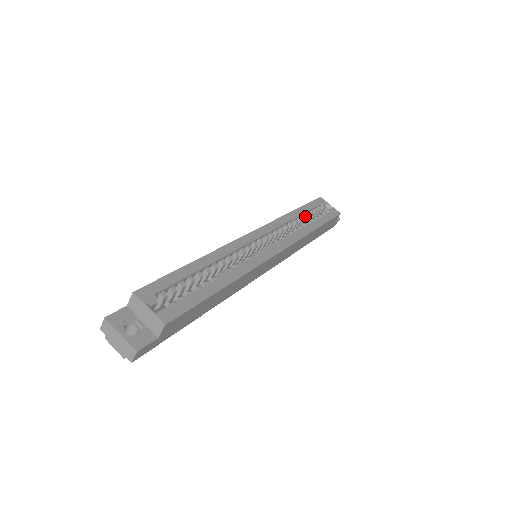
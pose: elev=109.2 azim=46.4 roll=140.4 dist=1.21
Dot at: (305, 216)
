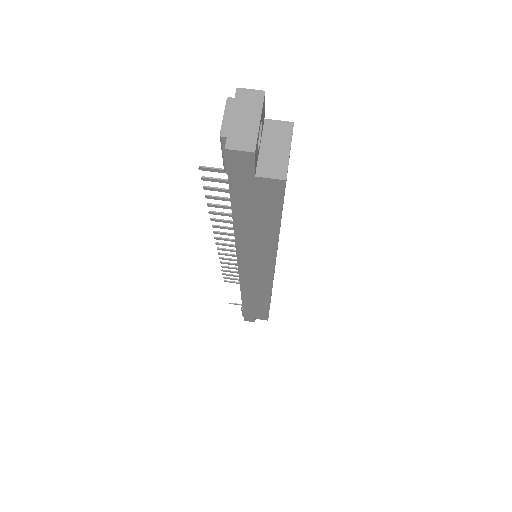
Dot at: occluded
